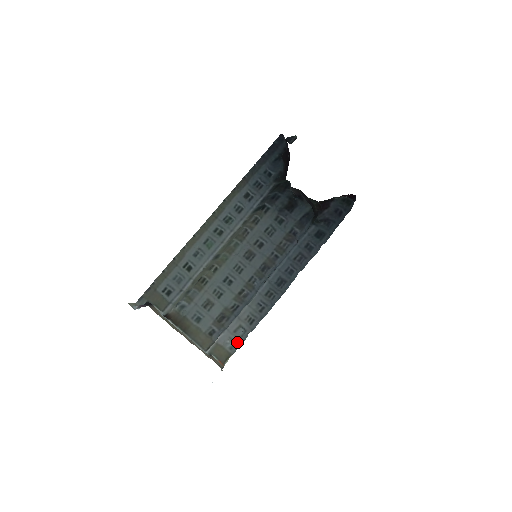
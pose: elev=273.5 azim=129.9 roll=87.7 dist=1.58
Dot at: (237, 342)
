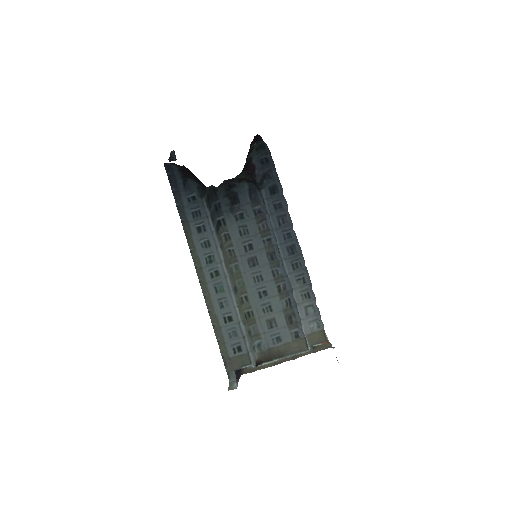
Dot at: (317, 318)
